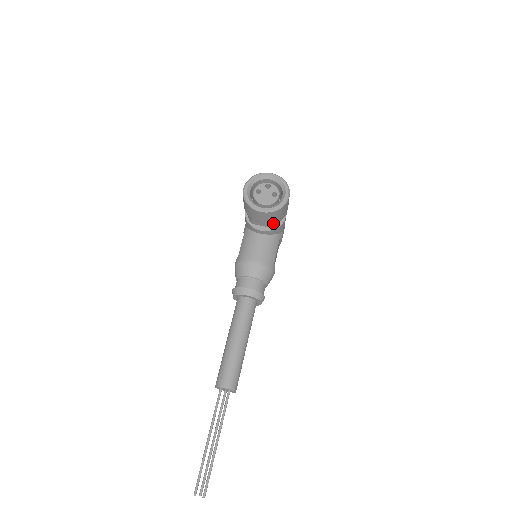
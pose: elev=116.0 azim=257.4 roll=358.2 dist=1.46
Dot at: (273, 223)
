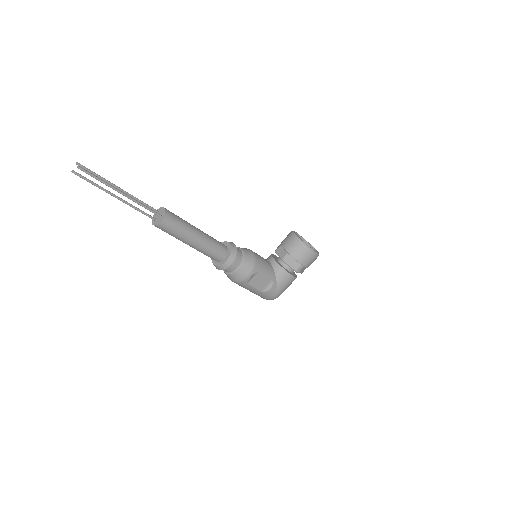
Dot at: (288, 257)
